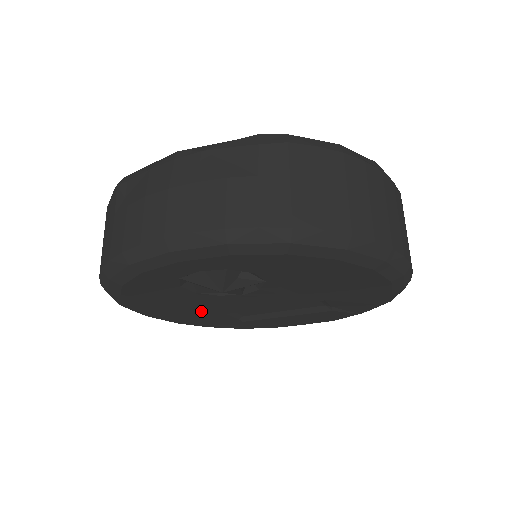
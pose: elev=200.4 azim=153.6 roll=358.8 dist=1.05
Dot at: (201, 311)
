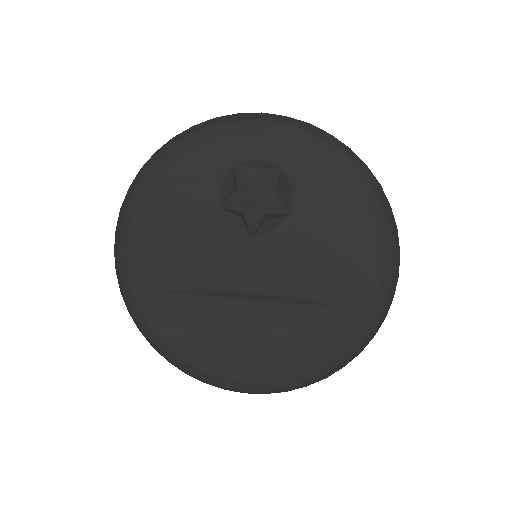
Dot at: (184, 265)
